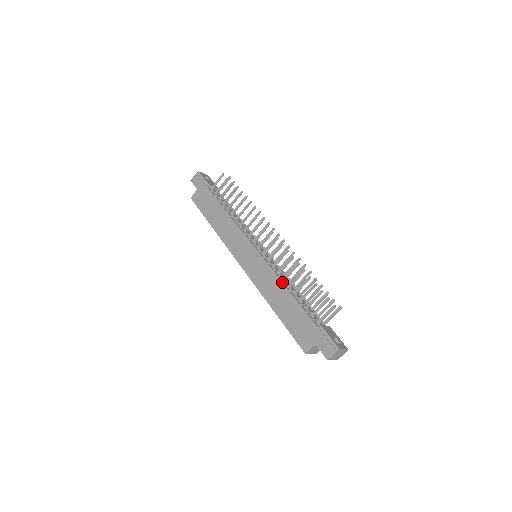
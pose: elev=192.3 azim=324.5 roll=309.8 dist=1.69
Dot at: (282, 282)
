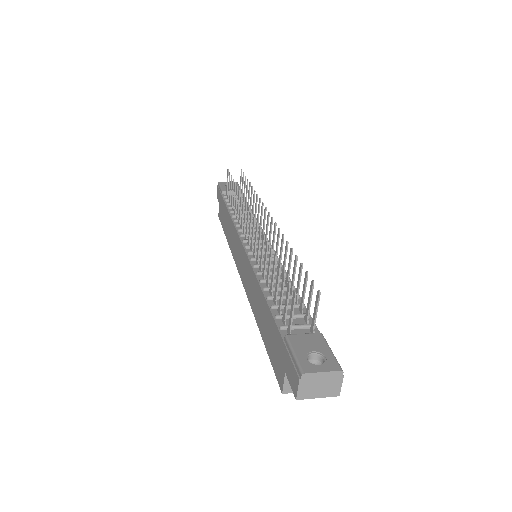
Dot at: (257, 280)
